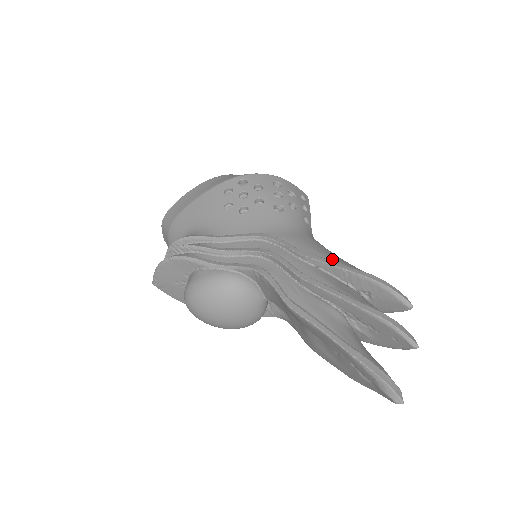
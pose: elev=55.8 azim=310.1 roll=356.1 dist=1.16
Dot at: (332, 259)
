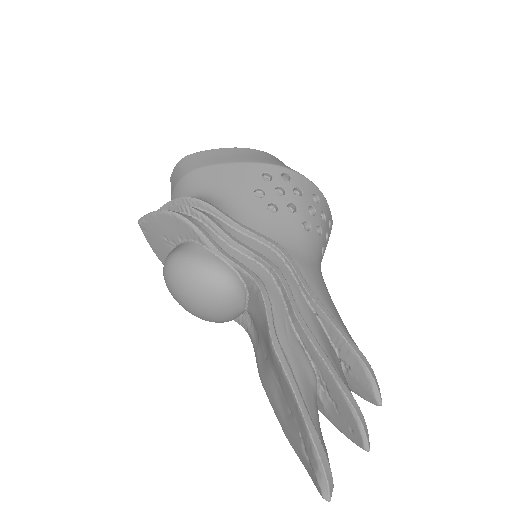
Dot at: (334, 315)
